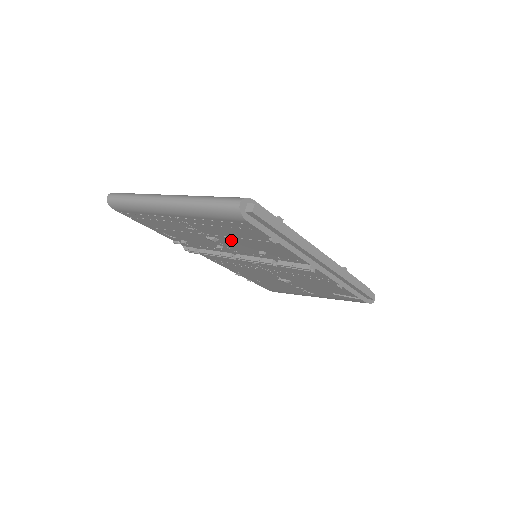
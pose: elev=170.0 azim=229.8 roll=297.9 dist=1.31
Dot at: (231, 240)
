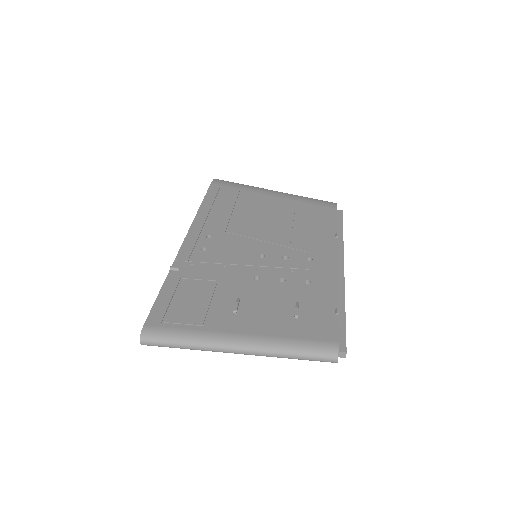
Dot at: occluded
